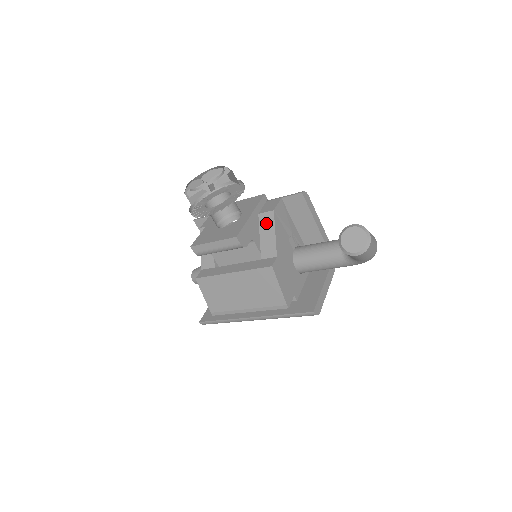
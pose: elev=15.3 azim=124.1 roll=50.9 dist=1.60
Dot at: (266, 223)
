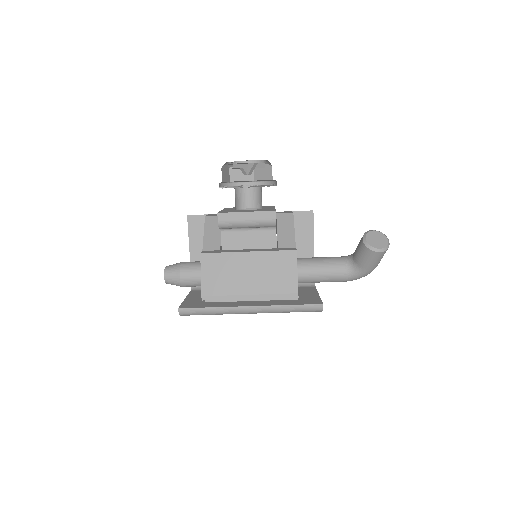
Dot at: (285, 221)
